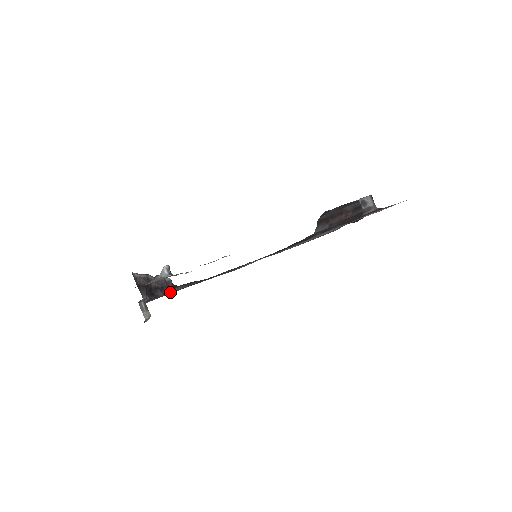
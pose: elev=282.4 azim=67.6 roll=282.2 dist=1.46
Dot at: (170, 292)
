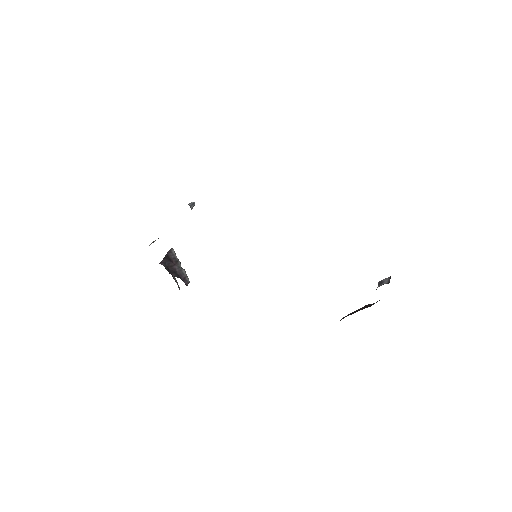
Dot at: occluded
